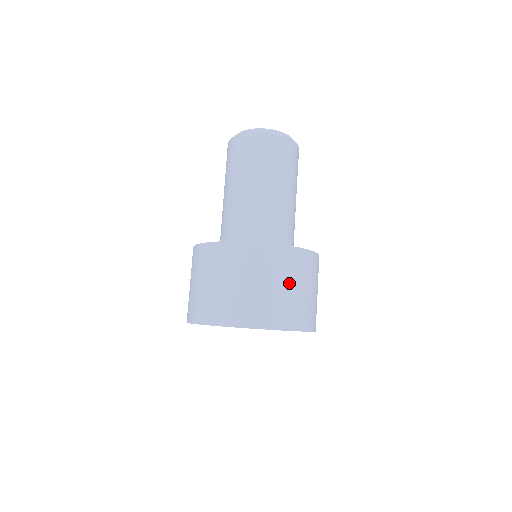
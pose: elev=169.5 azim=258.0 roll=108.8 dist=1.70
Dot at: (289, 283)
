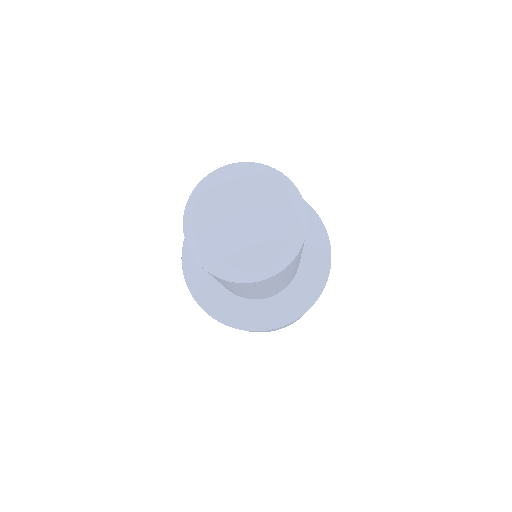
Dot at: occluded
